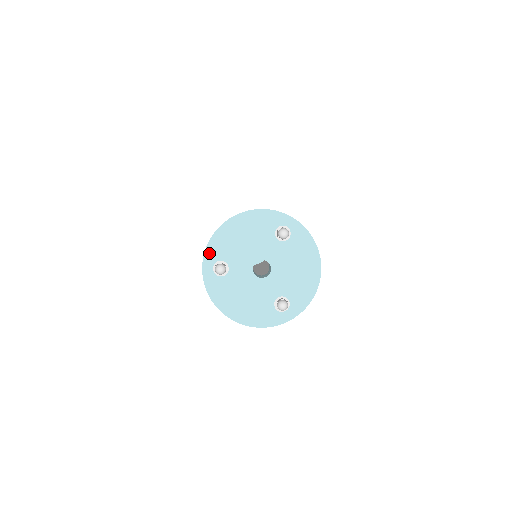
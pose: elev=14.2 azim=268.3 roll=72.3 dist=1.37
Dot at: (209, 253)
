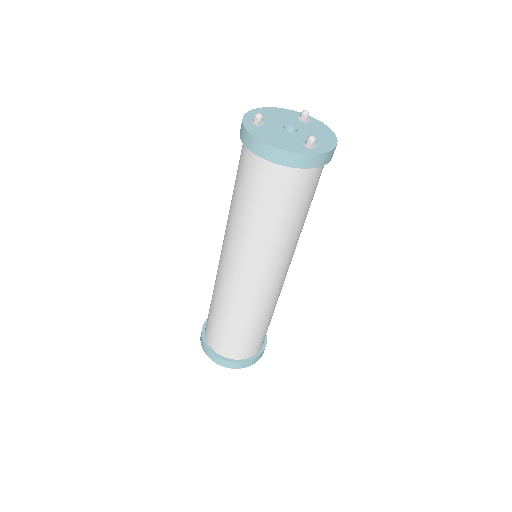
Dot at: (248, 116)
